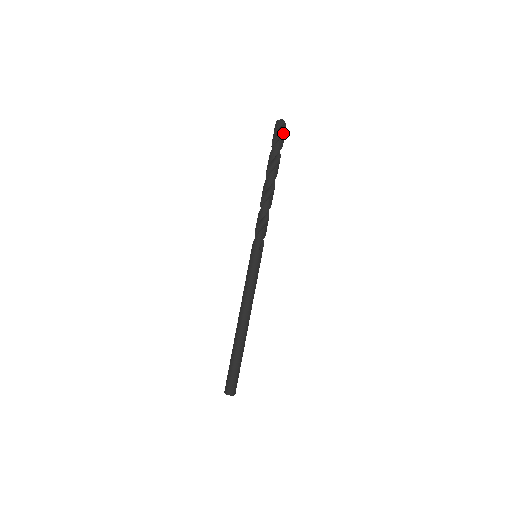
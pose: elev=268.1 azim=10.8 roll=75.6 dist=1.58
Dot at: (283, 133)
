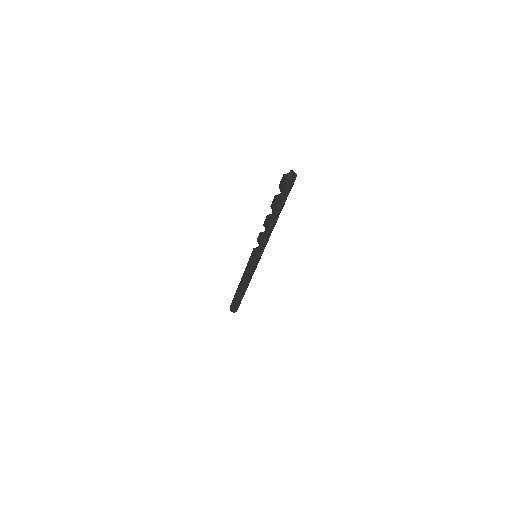
Dot at: (289, 187)
